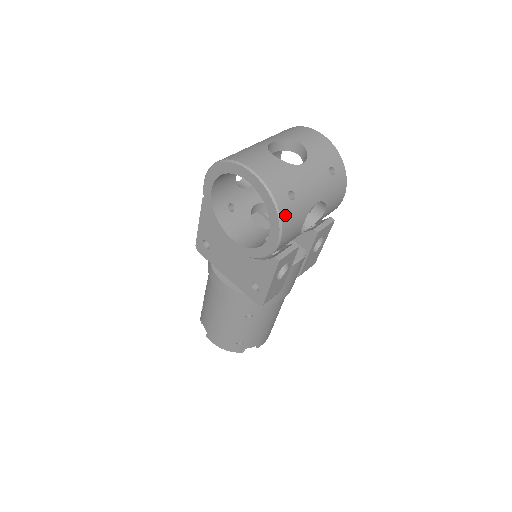
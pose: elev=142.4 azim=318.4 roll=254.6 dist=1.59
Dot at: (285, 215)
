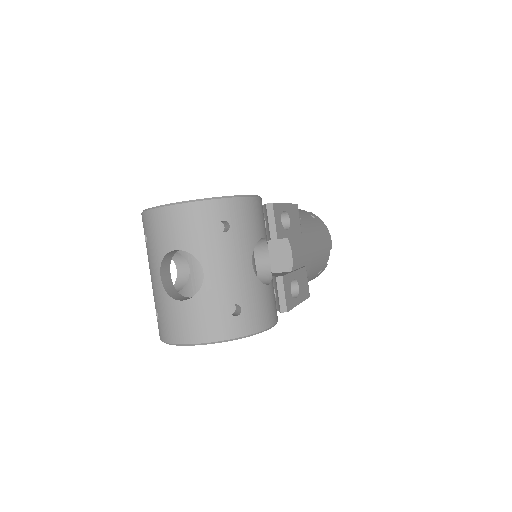
Dot at: (253, 326)
